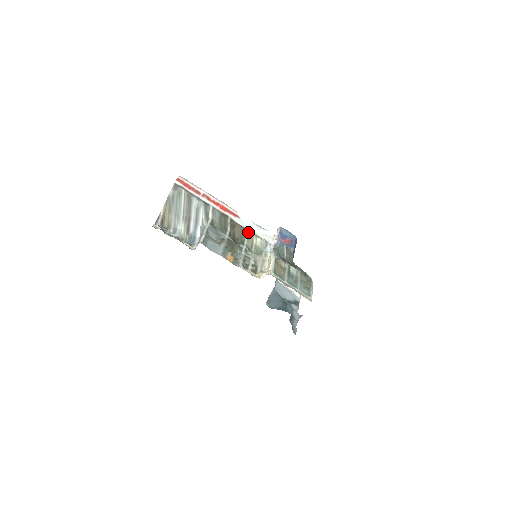
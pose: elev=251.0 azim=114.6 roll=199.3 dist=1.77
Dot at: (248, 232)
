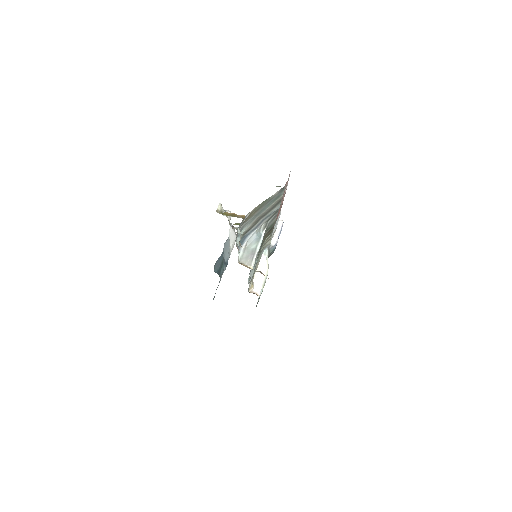
Dot at: (271, 235)
